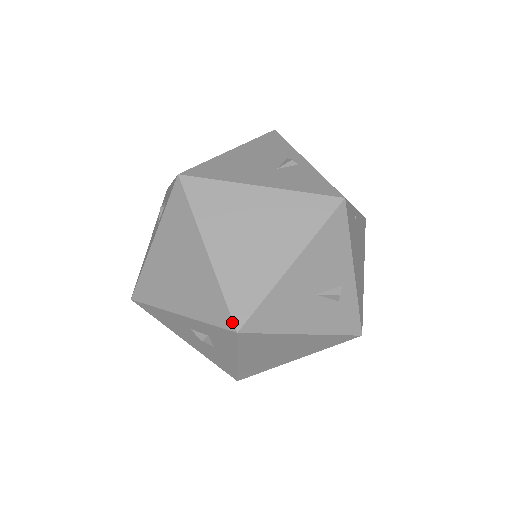
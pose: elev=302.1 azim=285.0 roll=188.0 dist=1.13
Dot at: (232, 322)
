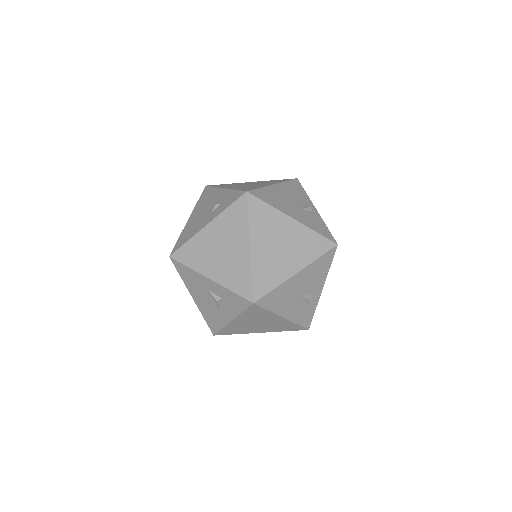
Dot at: (252, 296)
